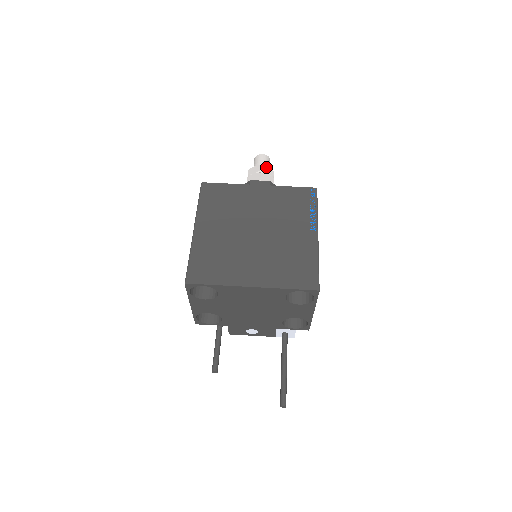
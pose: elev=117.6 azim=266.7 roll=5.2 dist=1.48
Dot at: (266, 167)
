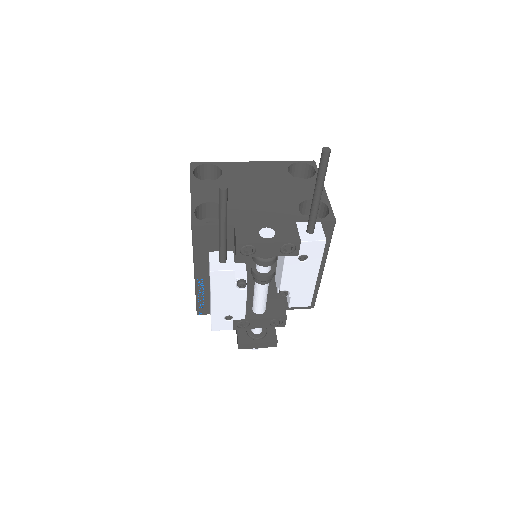
Dot at: occluded
